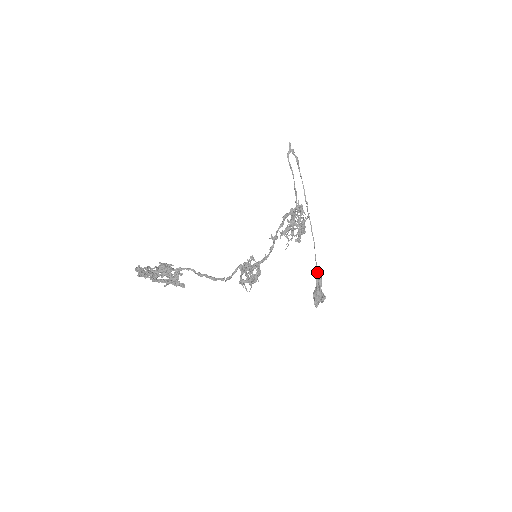
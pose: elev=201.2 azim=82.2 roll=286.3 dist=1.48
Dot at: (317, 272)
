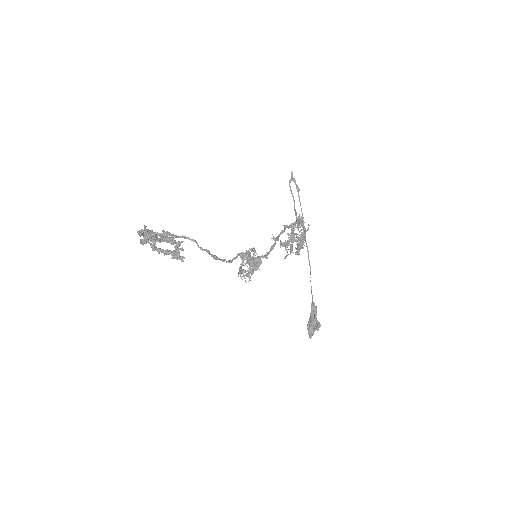
Dot at: (312, 300)
